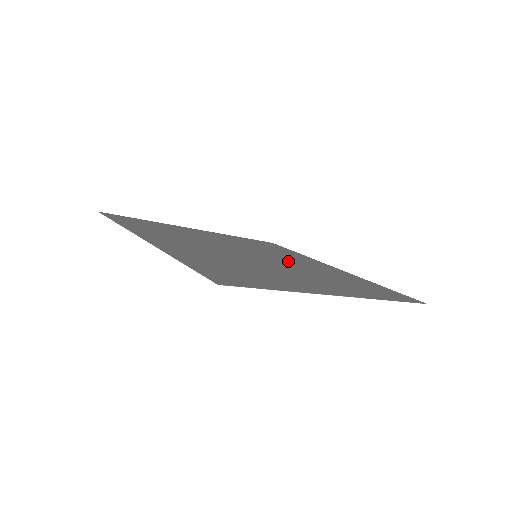
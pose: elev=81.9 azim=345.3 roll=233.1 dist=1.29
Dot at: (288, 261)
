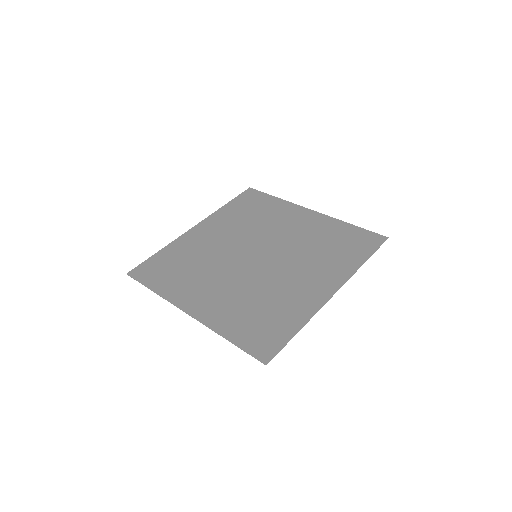
Dot at: (278, 240)
